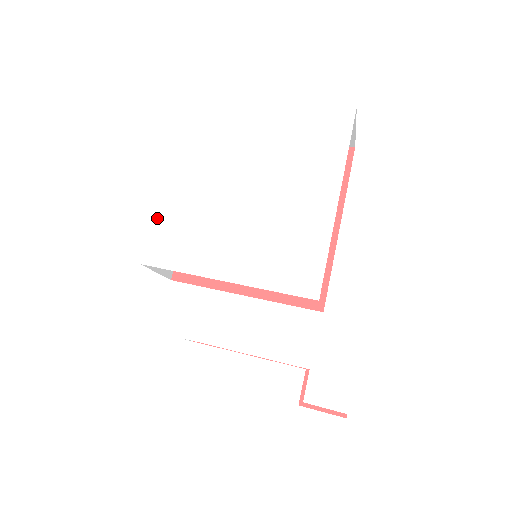
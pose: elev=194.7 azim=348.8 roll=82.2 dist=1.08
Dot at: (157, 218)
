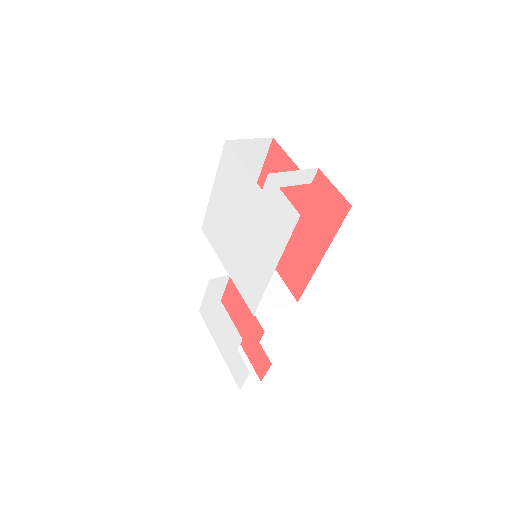
Dot at: (208, 208)
